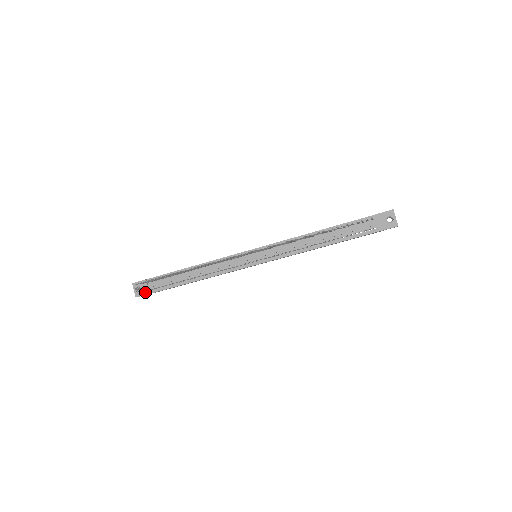
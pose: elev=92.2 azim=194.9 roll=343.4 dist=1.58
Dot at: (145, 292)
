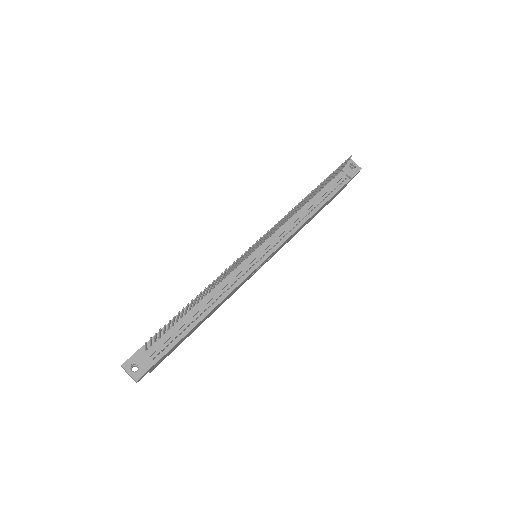
Dot at: (147, 366)
